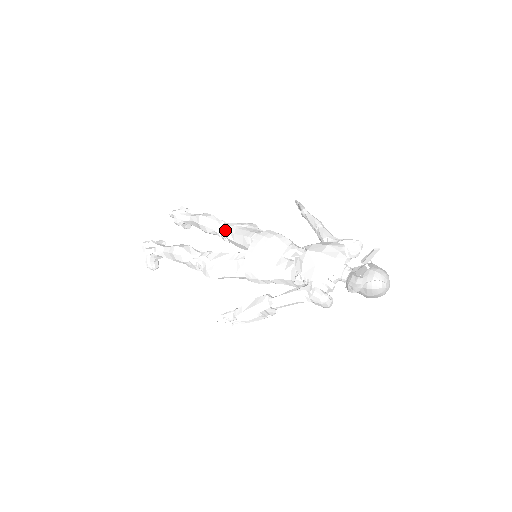
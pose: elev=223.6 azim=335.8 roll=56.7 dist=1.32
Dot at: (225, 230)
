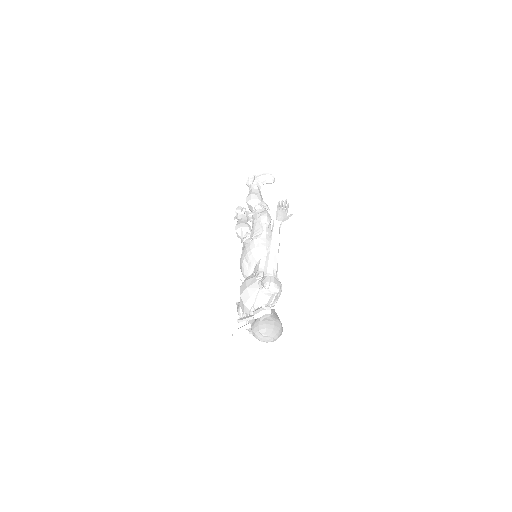
Dot at: occluded
